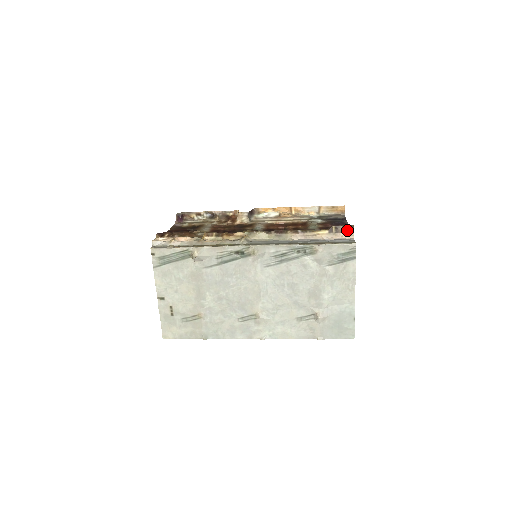
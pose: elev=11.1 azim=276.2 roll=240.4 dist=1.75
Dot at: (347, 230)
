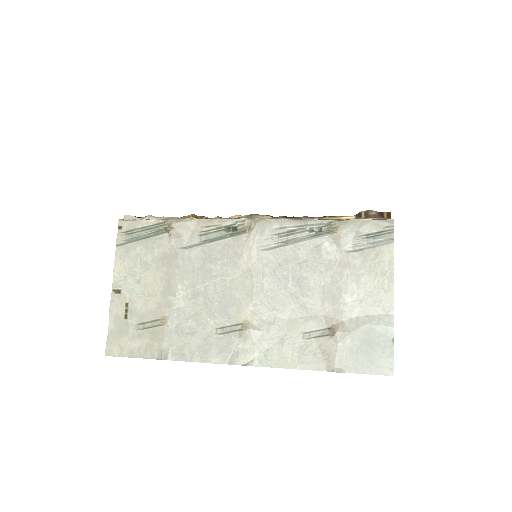
Dot at: (381, 216)
